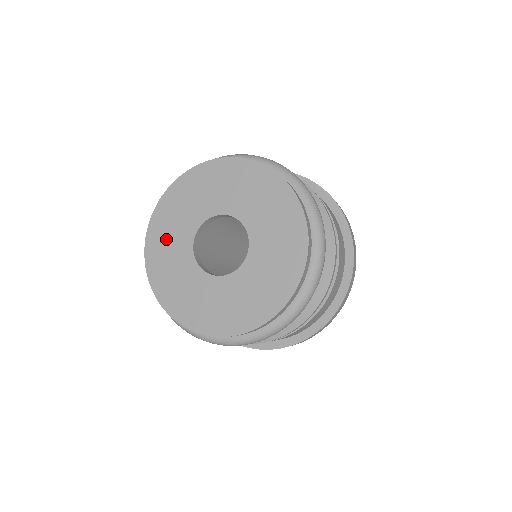
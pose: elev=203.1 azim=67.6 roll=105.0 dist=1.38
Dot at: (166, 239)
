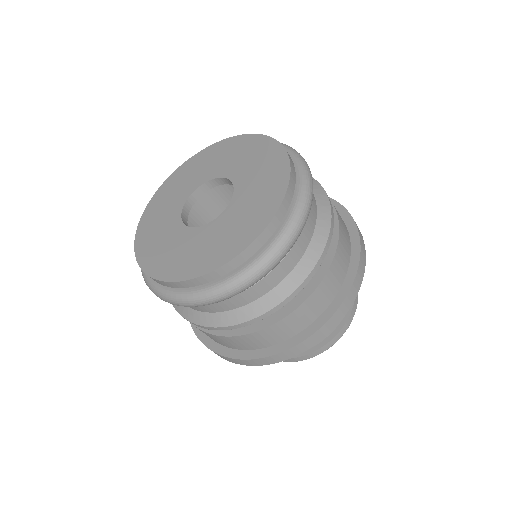
Dot at: (155, 225)
